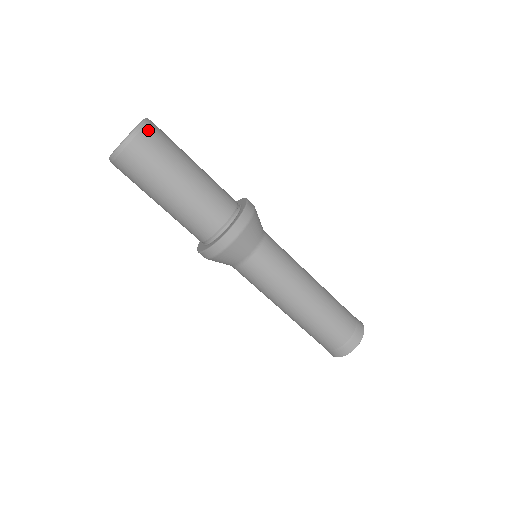
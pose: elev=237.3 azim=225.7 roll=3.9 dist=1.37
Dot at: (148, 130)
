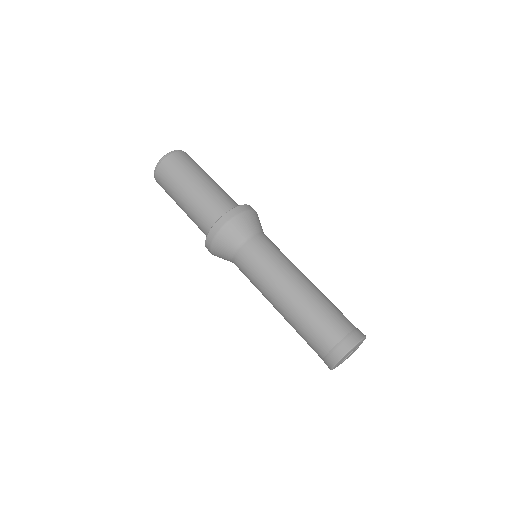
Dot at: (185, 153)
